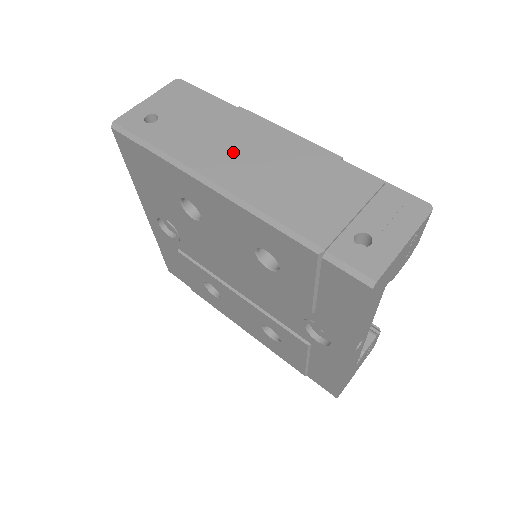
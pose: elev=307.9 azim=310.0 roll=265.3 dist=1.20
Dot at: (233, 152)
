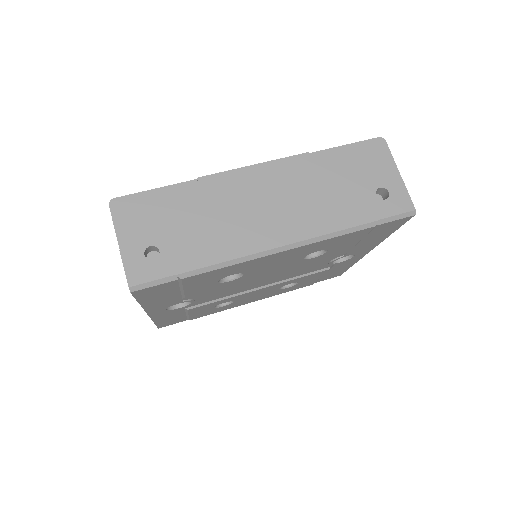
Dot at: (249, 216)
